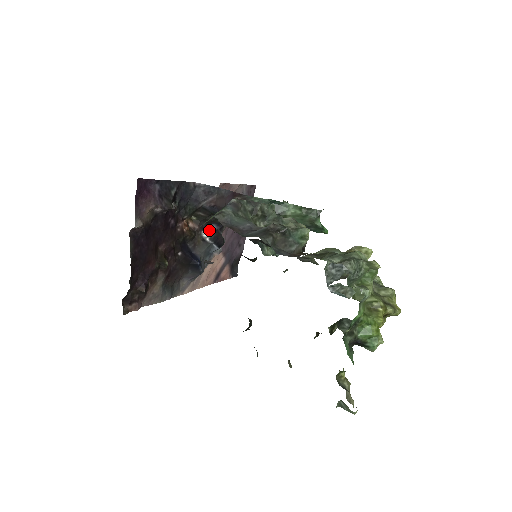
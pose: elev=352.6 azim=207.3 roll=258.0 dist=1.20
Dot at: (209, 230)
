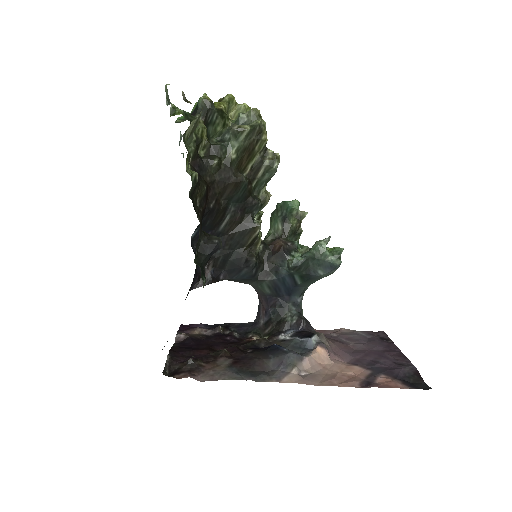
Dot at: (288, 335)
